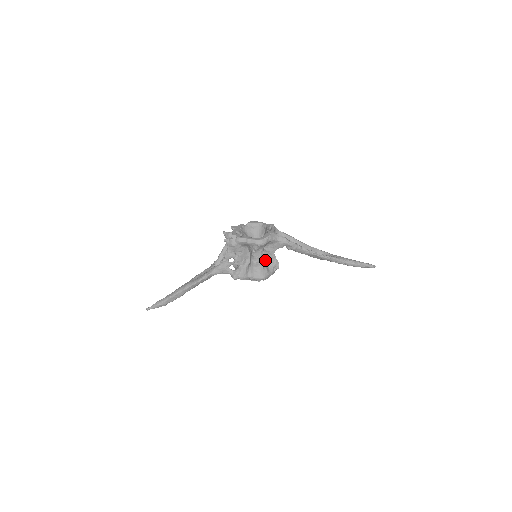
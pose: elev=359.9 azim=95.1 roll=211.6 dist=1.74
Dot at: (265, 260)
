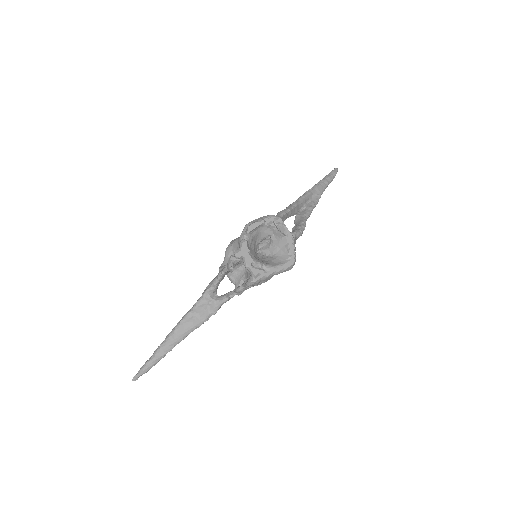
Dot at: occluded
